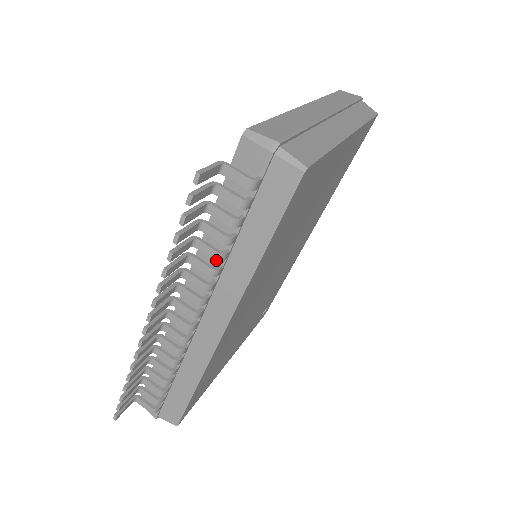
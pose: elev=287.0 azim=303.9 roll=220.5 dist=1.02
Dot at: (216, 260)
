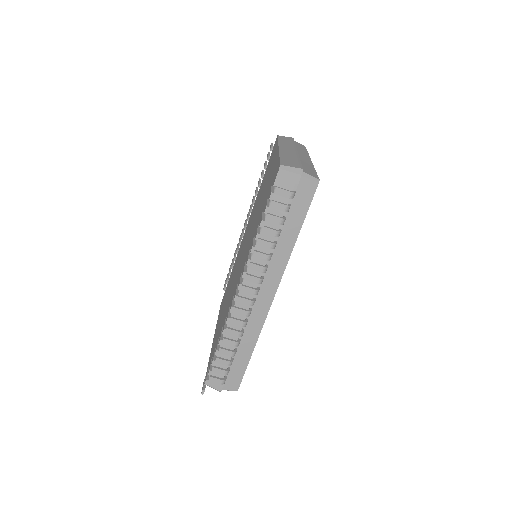
Dot at: occluded
